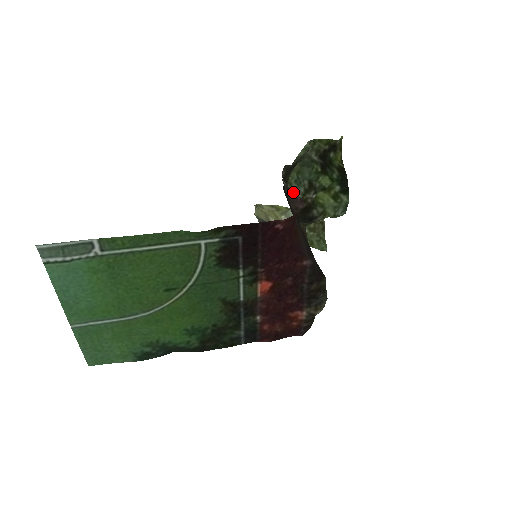
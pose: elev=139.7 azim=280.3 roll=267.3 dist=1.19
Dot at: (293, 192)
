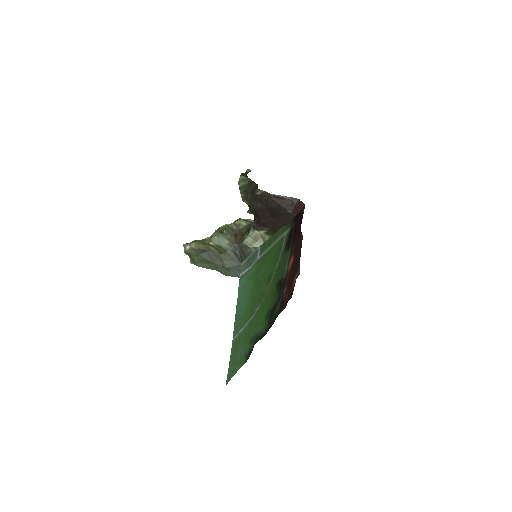
Dot at: (284, 196)
